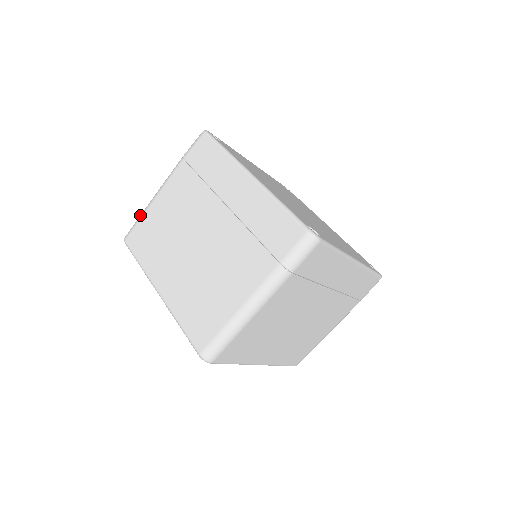
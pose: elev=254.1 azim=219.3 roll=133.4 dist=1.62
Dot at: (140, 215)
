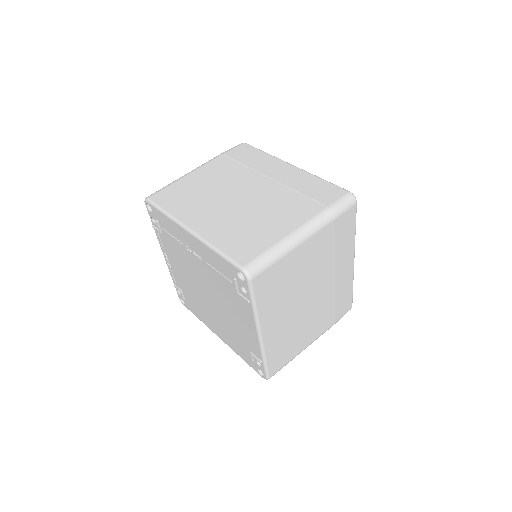
Dot at: occluded
